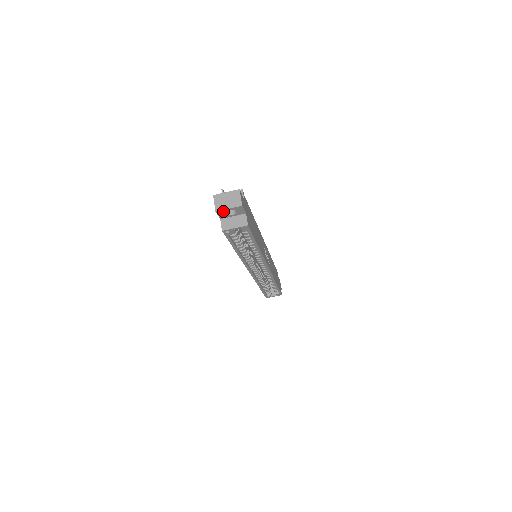
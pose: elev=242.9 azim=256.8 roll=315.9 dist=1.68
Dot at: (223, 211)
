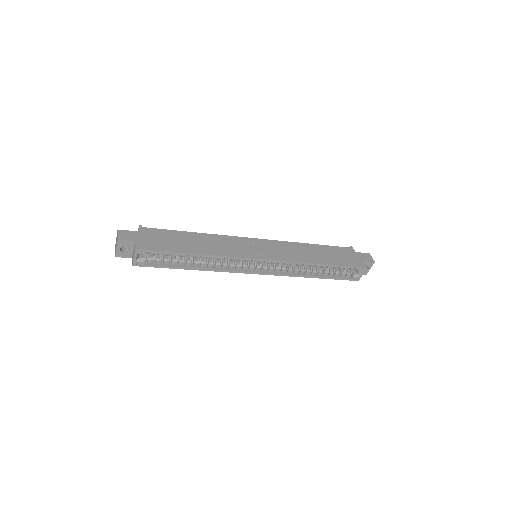
Dot at: (119, 253)
